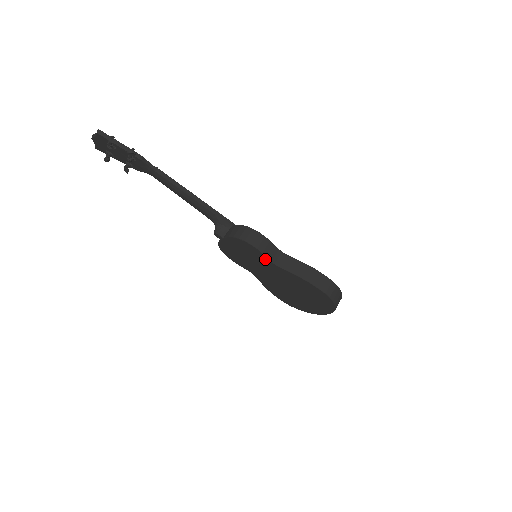
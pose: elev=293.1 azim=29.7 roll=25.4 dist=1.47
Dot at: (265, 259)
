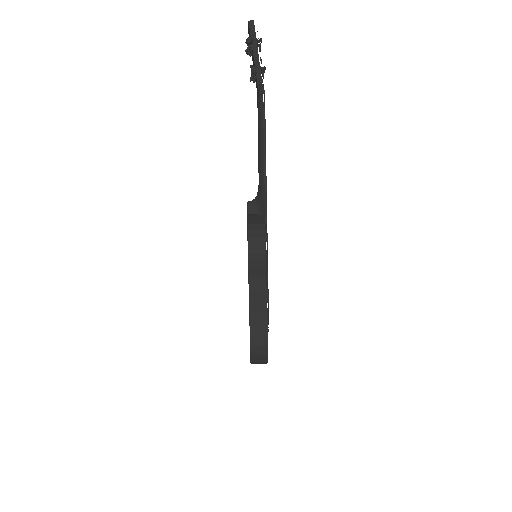
Dot at: occluded
